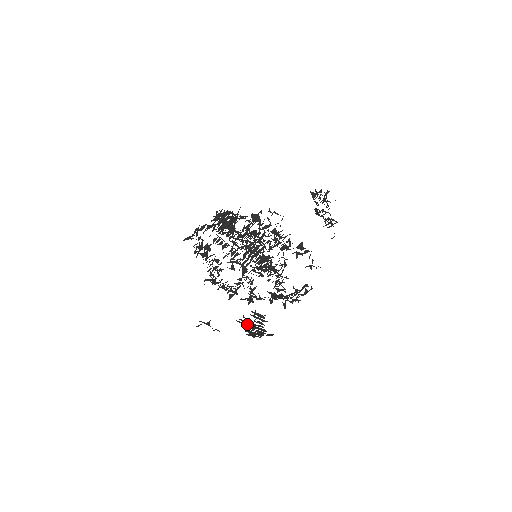
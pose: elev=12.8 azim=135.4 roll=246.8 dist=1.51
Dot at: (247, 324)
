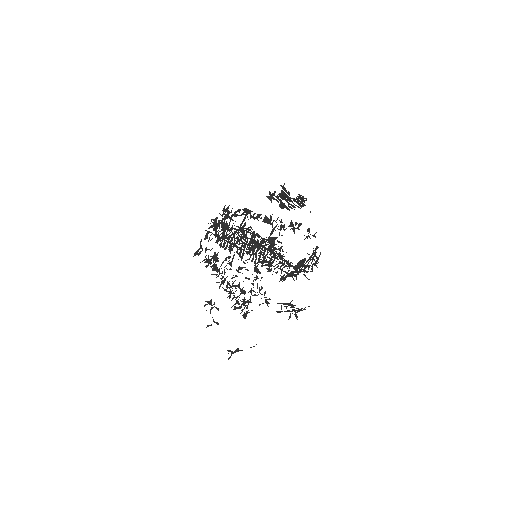
Dot at: occluded
